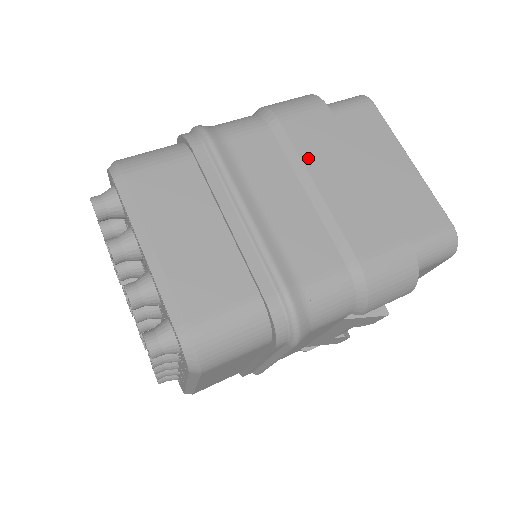
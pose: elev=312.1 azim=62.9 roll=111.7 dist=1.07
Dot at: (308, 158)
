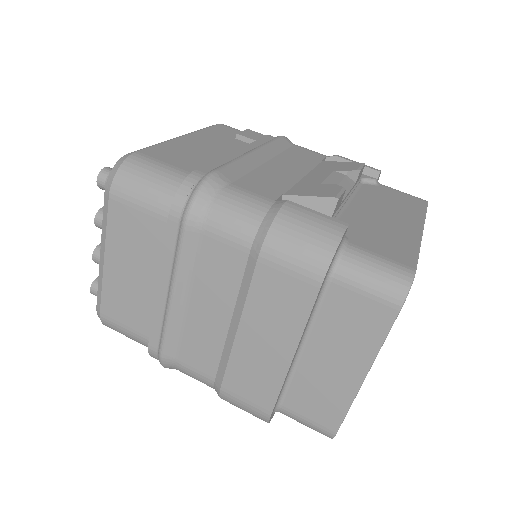
Dot at: (252, 307)
